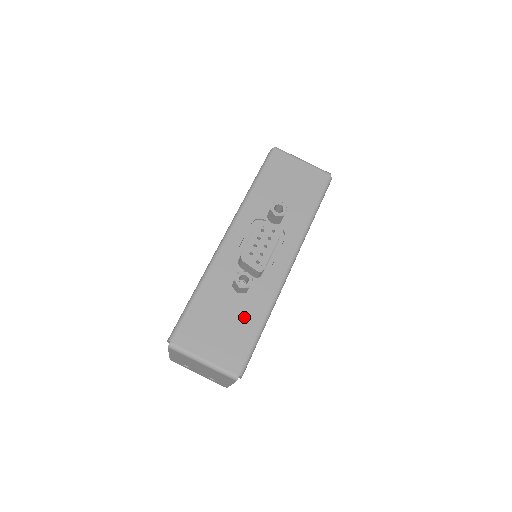
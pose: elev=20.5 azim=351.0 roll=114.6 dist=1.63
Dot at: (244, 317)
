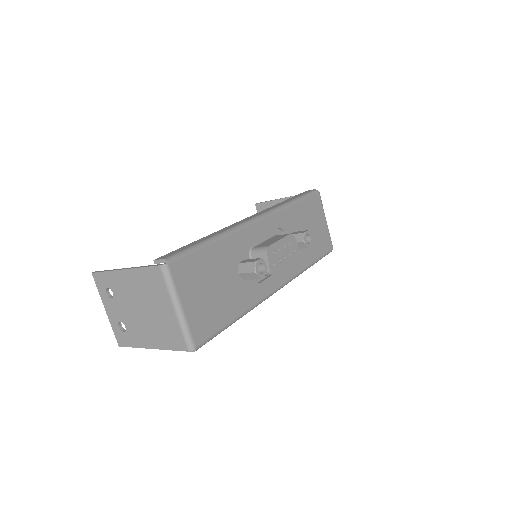
Dot at: (230, 299)
